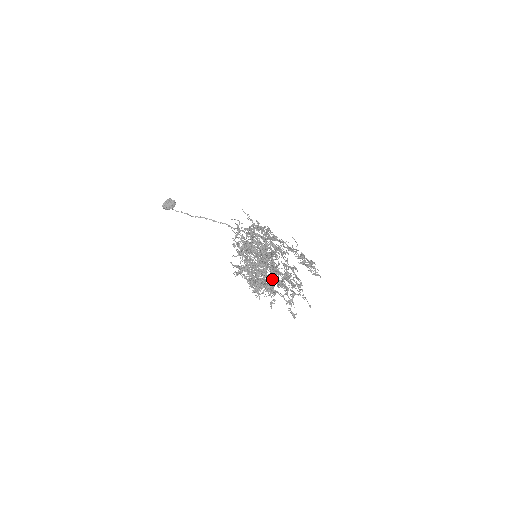
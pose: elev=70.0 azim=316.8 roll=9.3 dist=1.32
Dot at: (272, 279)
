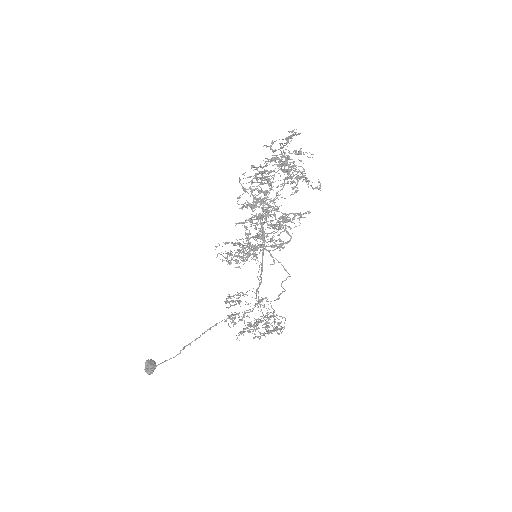
Dot at: (285, 170)
